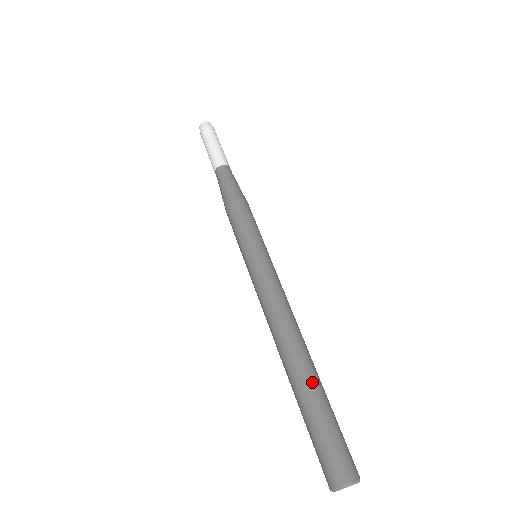
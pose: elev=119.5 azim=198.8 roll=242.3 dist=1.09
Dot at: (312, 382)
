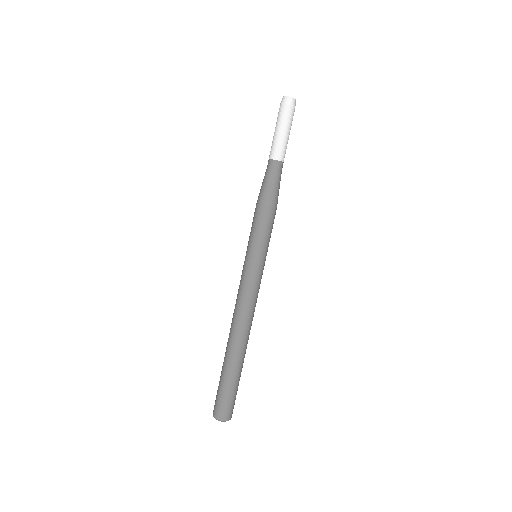
Dot at: (234, 363)
